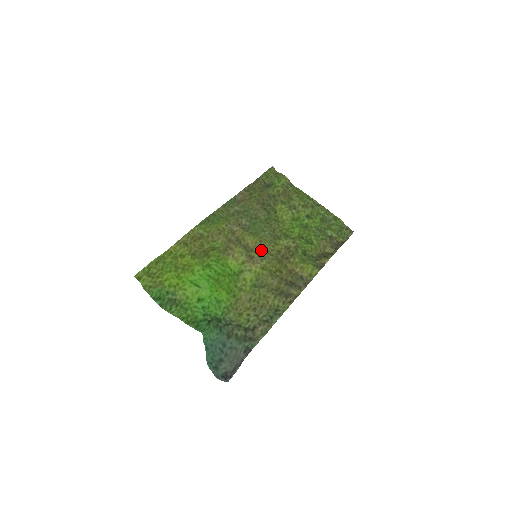
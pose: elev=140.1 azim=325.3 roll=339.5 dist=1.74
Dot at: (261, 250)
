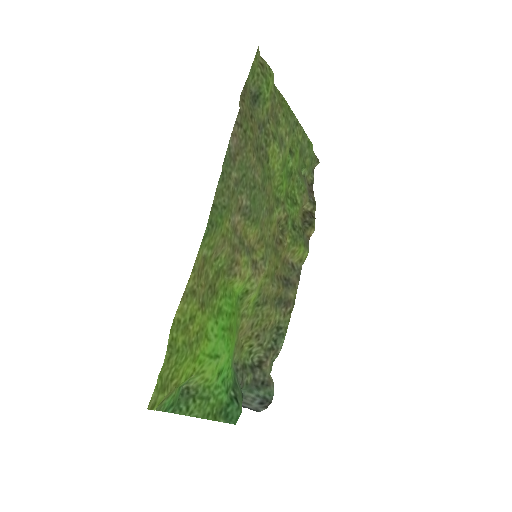
Dot at: (262, 245)
